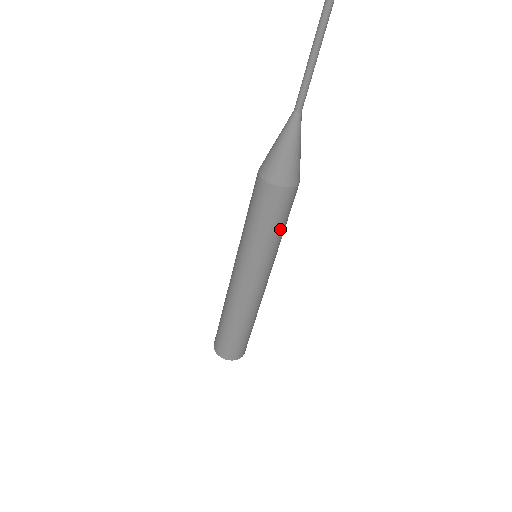
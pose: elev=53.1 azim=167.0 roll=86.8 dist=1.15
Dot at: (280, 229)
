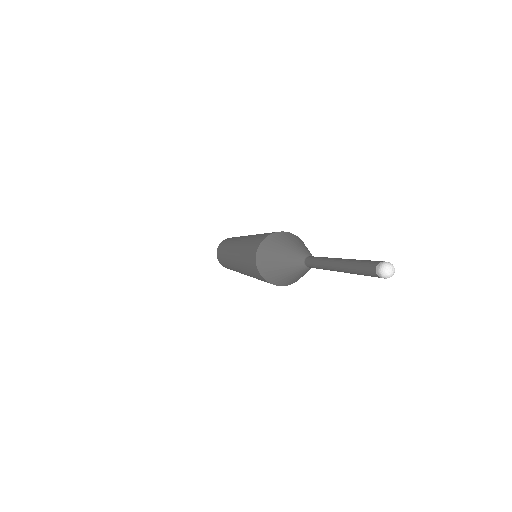
Dot at: occluded
